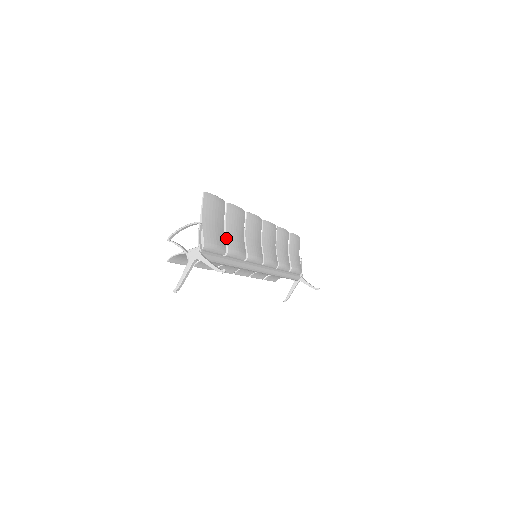
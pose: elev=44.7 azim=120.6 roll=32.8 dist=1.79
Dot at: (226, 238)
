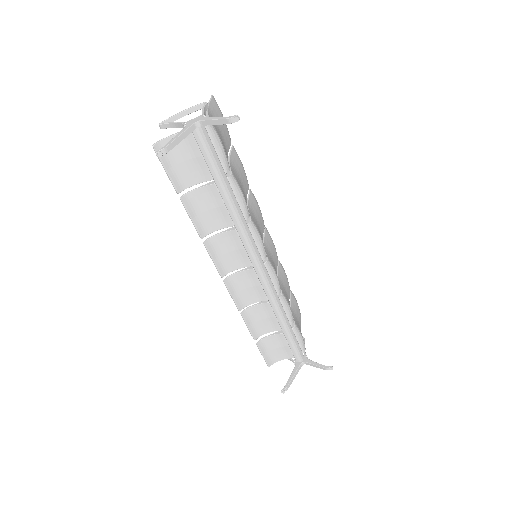
Dot at: (230, 166)
